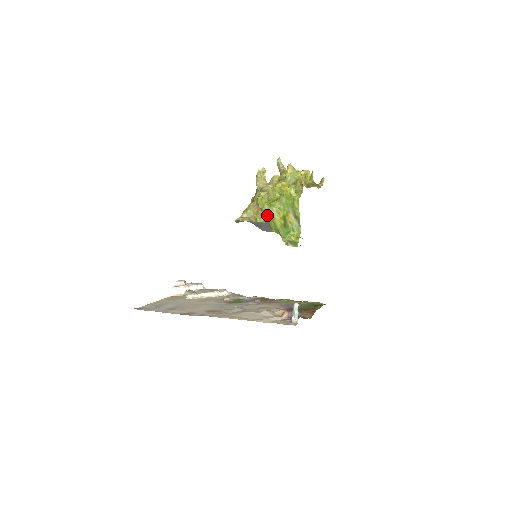
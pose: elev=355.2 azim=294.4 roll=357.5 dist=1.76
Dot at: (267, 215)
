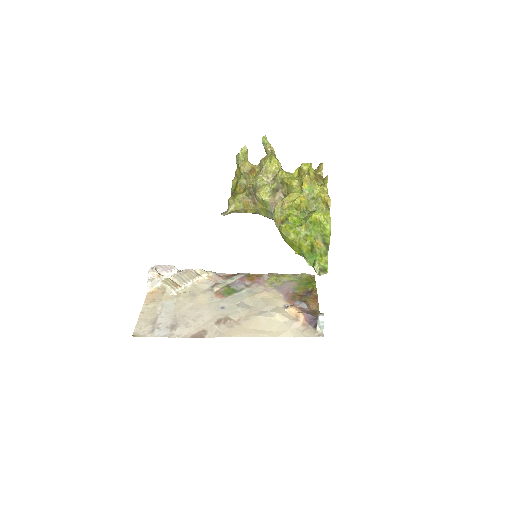
Dot at: (293, 243)
